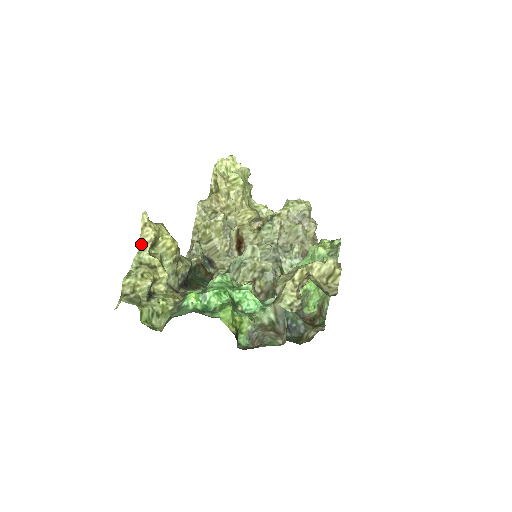
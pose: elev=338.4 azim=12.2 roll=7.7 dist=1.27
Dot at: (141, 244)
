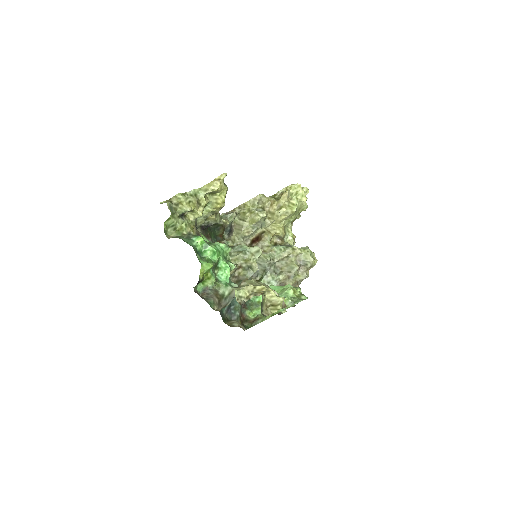
Dot at: (206, 186)
